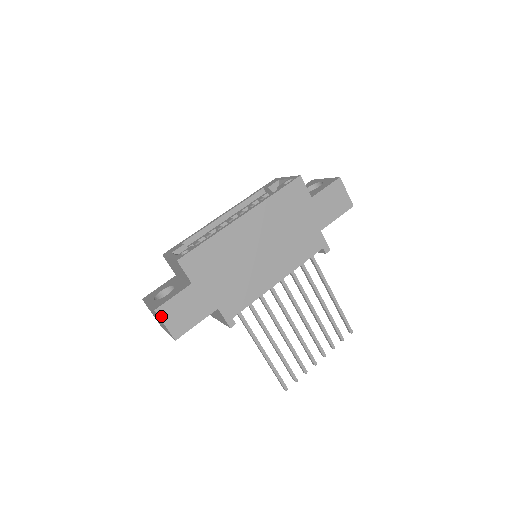
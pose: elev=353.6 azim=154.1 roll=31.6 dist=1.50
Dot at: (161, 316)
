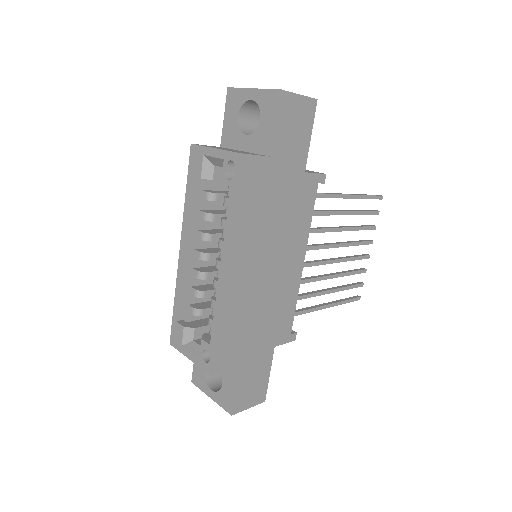
Dot at: (240, 410)
